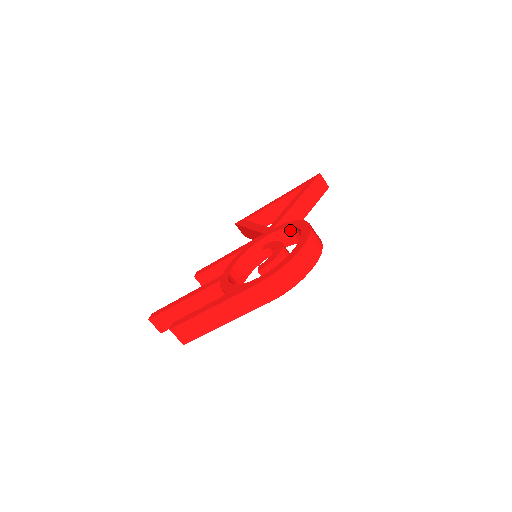
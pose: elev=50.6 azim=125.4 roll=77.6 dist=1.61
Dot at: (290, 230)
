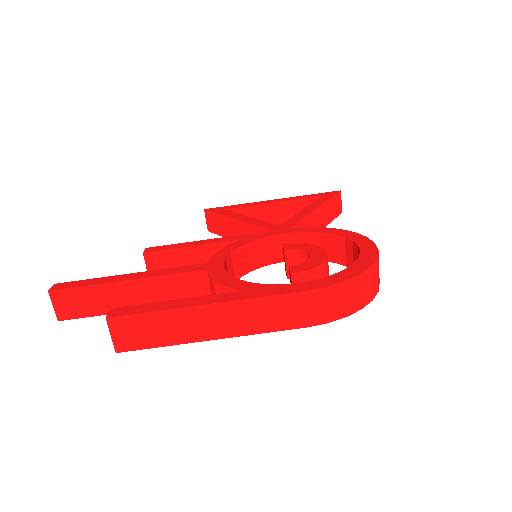
Dot at: (322, 238)
